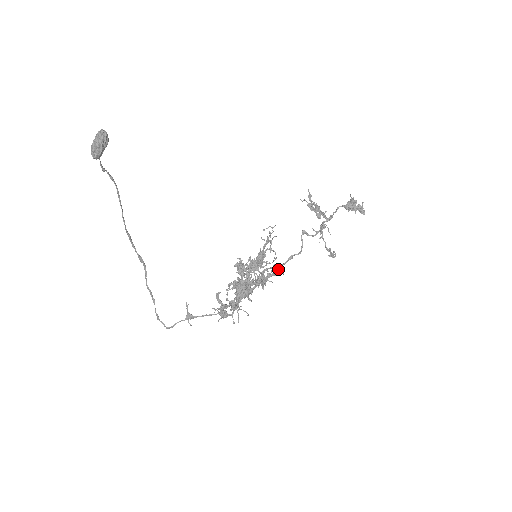
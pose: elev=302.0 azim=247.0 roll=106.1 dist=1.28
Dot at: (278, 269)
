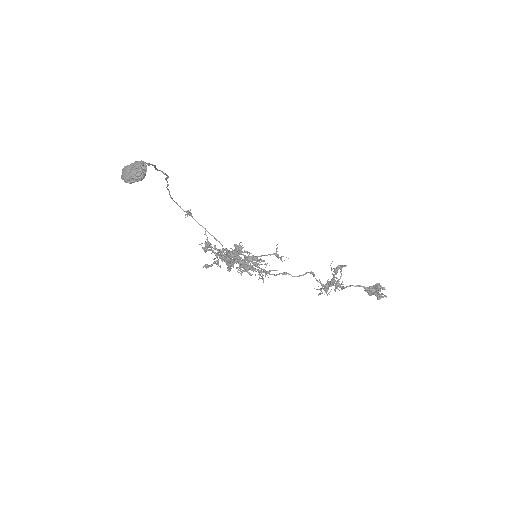
Dot at: occluded
